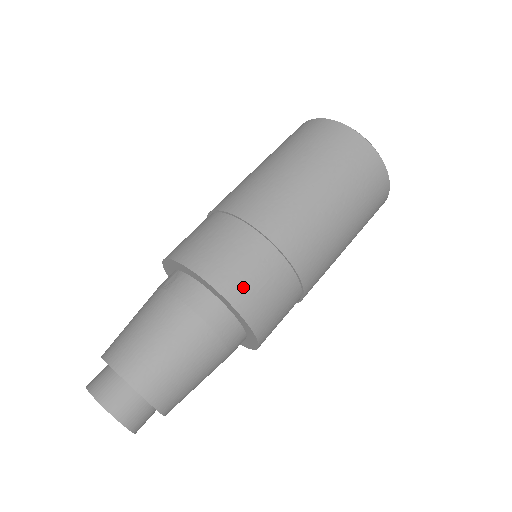
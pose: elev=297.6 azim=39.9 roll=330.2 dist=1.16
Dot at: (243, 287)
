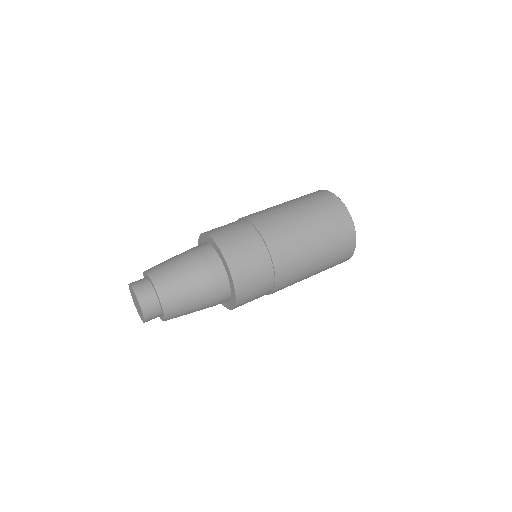
Dot at: (235, 253)
